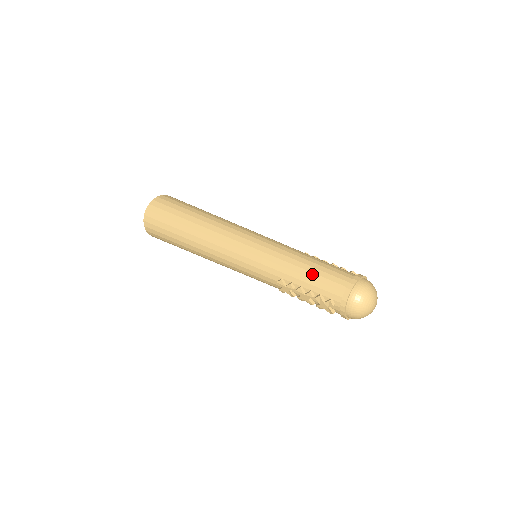
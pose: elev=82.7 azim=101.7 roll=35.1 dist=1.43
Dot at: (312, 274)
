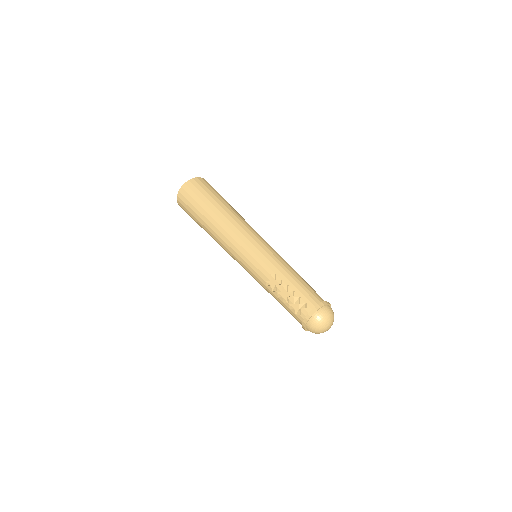
Dot at: (300, 283)
